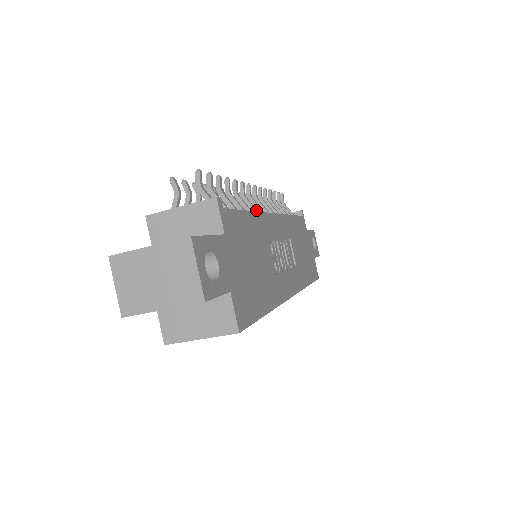
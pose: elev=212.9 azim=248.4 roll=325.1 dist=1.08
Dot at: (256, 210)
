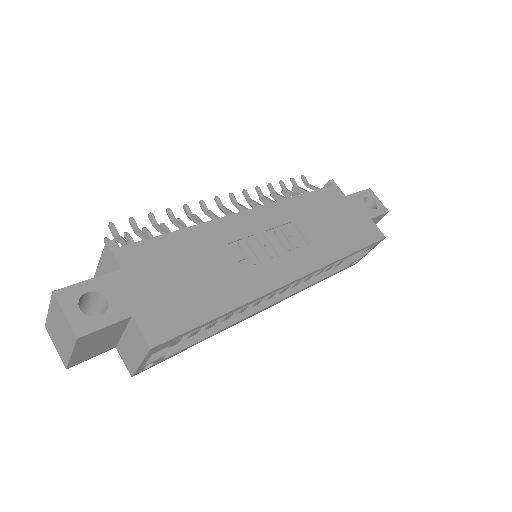
Dot at: occluded
